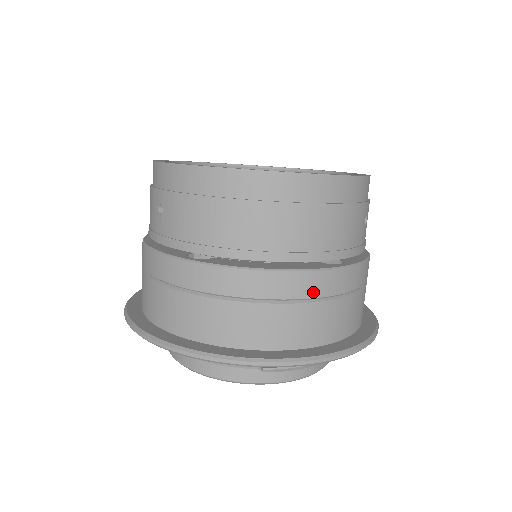
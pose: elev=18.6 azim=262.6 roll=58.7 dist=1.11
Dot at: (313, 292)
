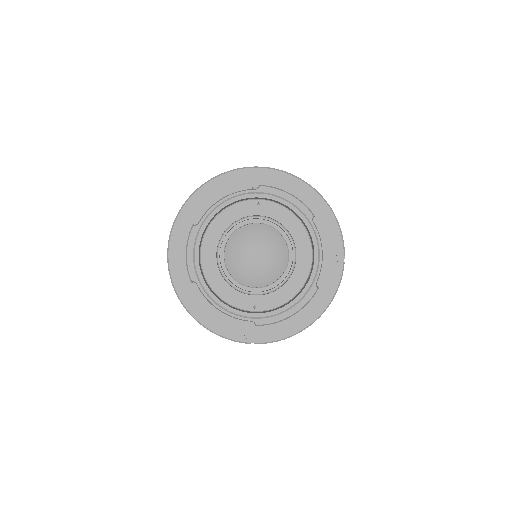
Dot at: occluded
